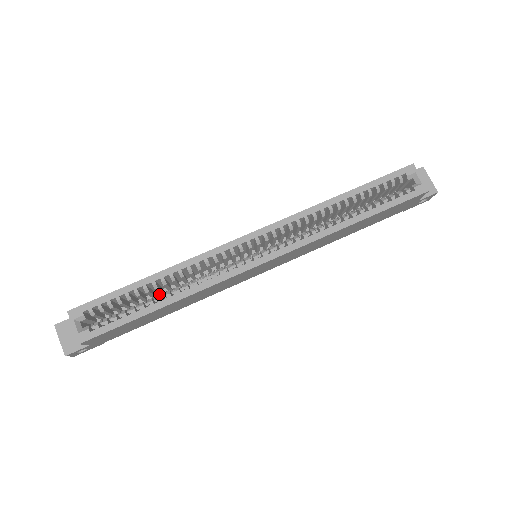
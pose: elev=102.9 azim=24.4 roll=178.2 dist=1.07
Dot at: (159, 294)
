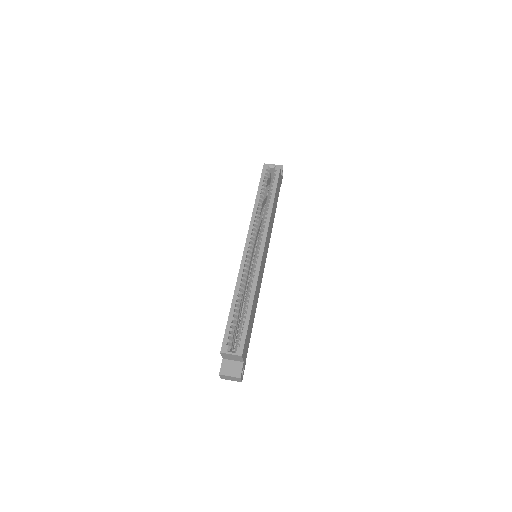
Dot at: (241, 314)
